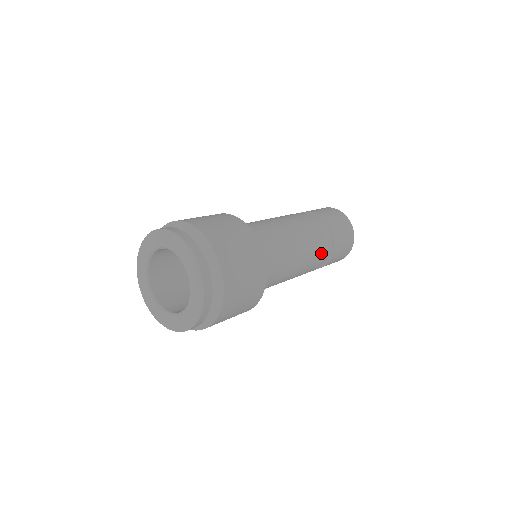
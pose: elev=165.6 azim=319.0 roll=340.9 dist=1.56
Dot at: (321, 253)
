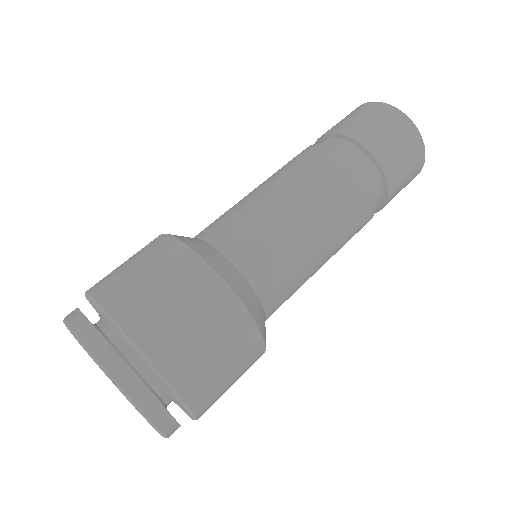
Dot at: occluded
